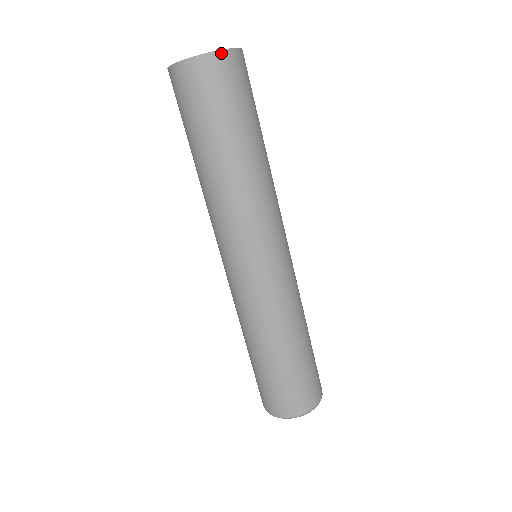
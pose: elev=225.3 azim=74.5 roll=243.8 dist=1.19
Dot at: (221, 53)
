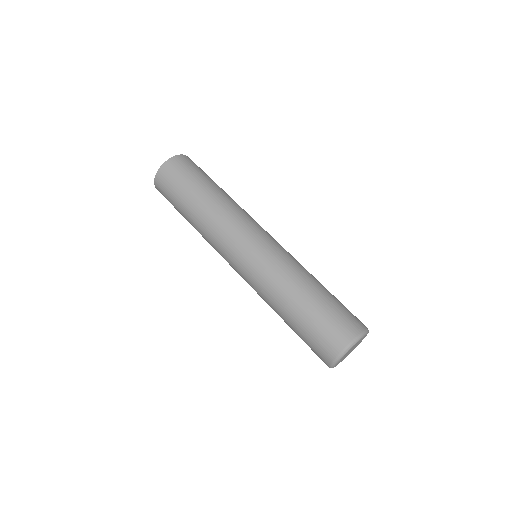
Dot at: (170, 160)
